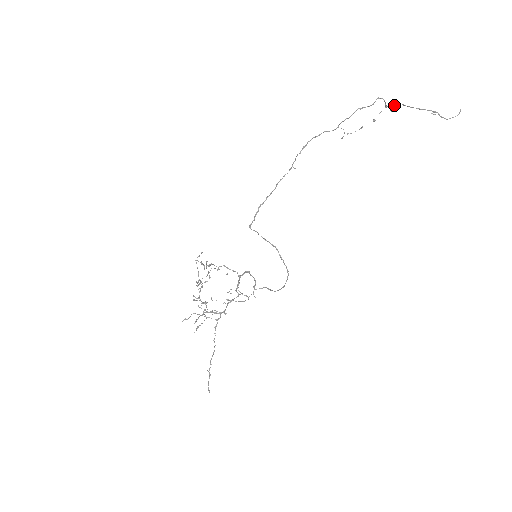
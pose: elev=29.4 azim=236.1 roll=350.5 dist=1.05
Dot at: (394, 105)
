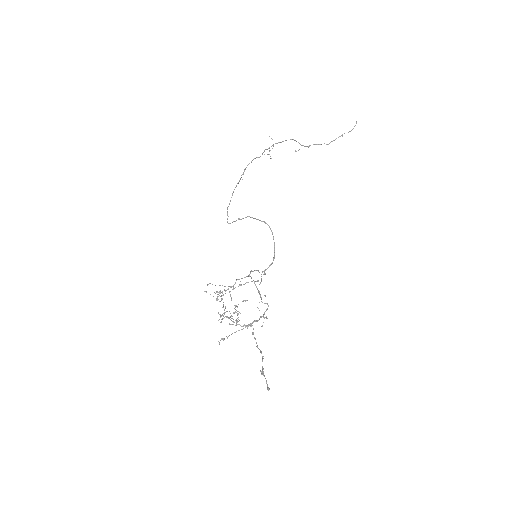
Dot at: (310, 145)
